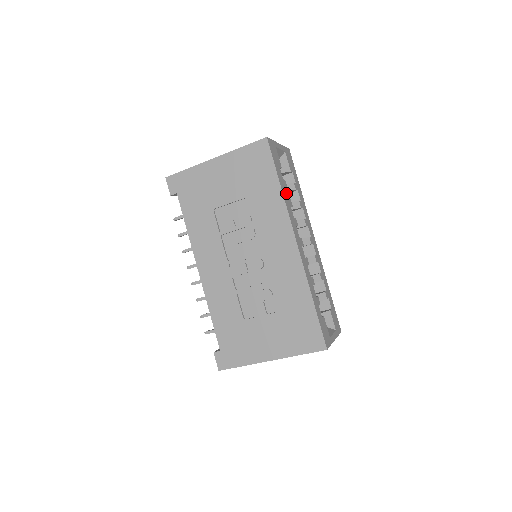
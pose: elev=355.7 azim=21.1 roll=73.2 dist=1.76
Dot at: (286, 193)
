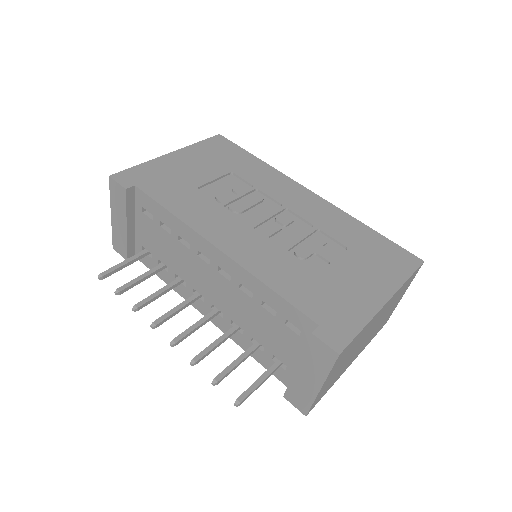
Dot at: occluded
